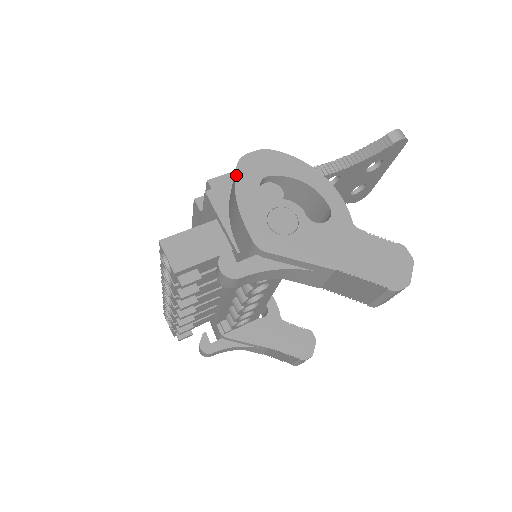
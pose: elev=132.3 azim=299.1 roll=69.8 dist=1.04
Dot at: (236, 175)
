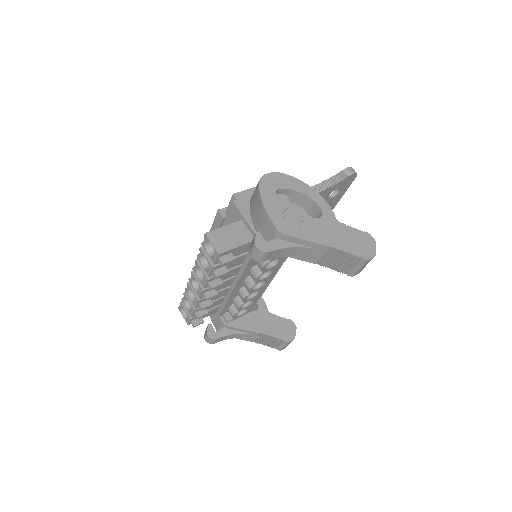
Dot at: (260, 187)
